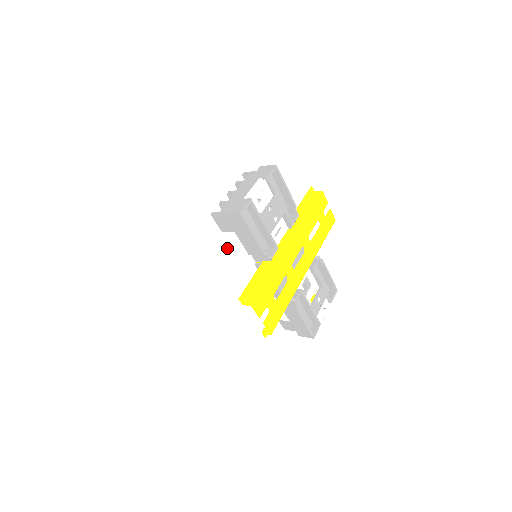
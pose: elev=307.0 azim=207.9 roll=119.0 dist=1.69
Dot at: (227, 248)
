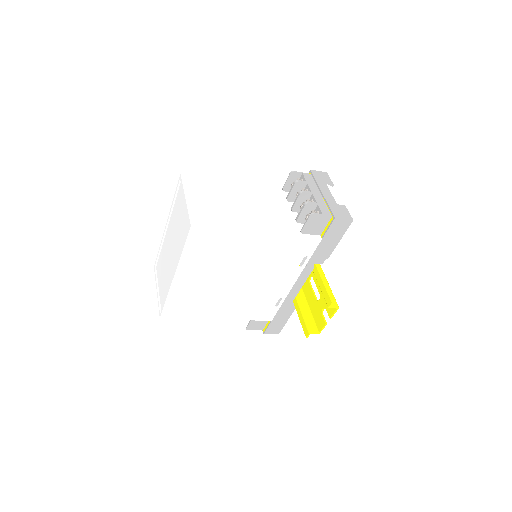
Dot at: (292, 250)
